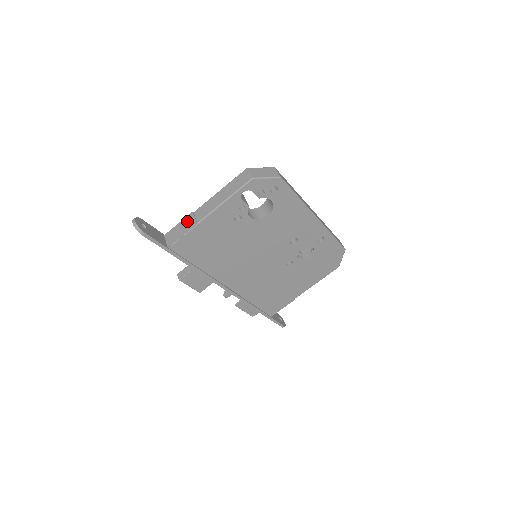
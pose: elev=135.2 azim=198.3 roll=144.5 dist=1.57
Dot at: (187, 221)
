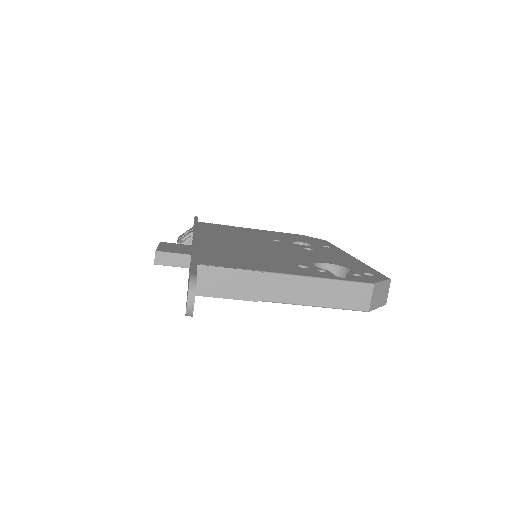
Dot at: (247, 282)
